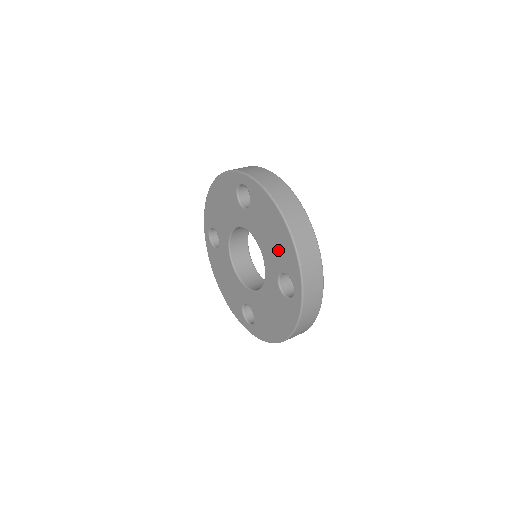
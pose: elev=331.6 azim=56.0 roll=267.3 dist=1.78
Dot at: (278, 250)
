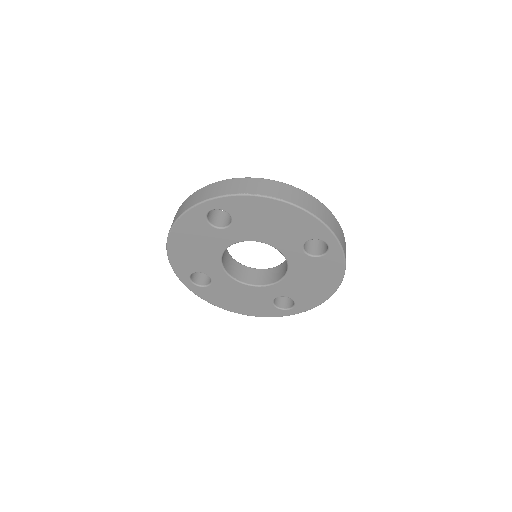
Dot at: (290, 229)
